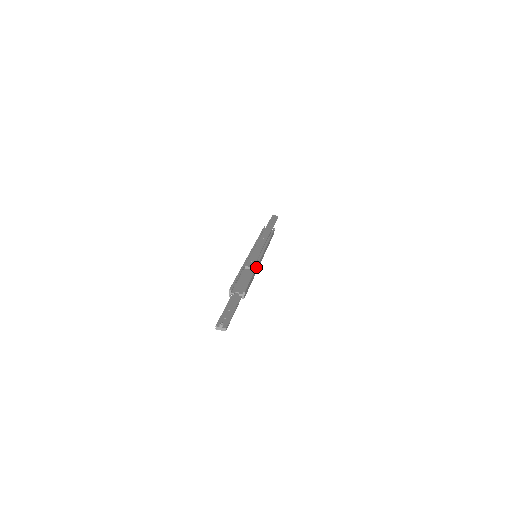
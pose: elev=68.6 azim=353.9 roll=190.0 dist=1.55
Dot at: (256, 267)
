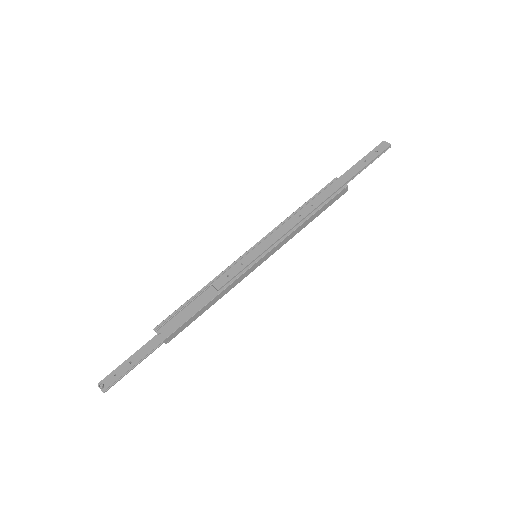
Dot at: (223, 290)
